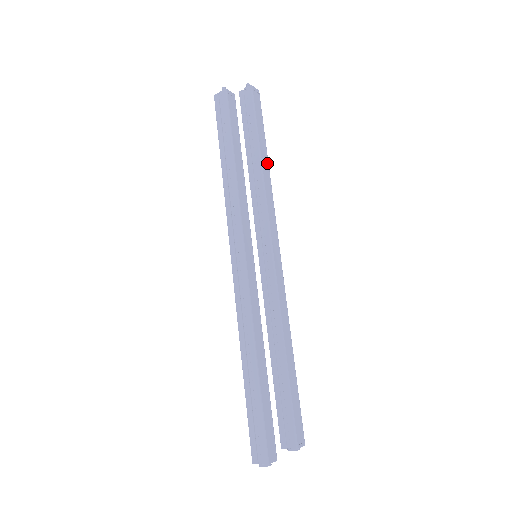
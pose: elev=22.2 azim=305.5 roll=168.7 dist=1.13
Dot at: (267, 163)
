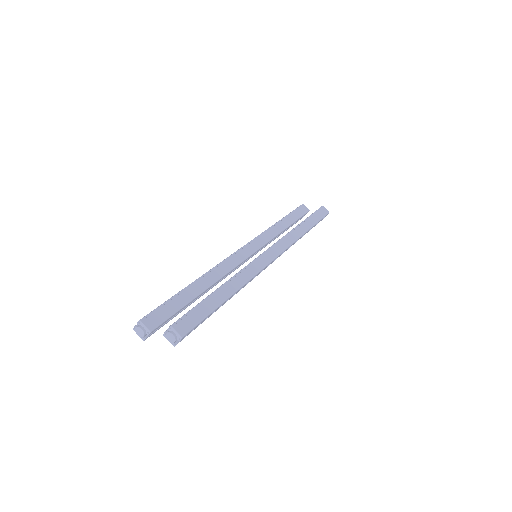
Dot at: (306, 230)
